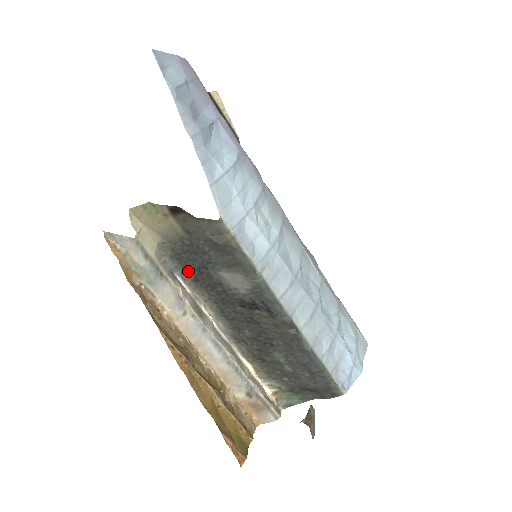
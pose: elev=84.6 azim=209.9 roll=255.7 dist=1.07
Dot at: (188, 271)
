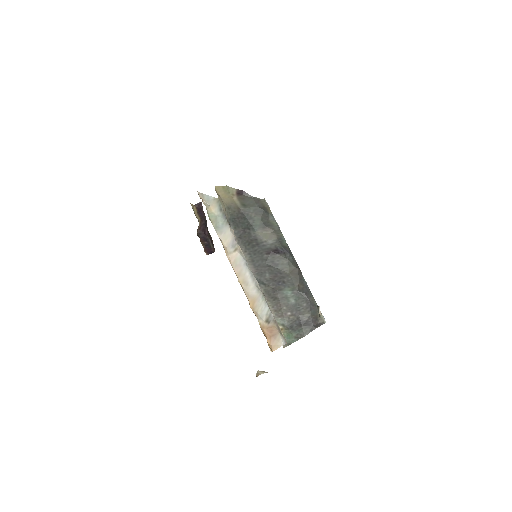
Dot at: (237, 230)
